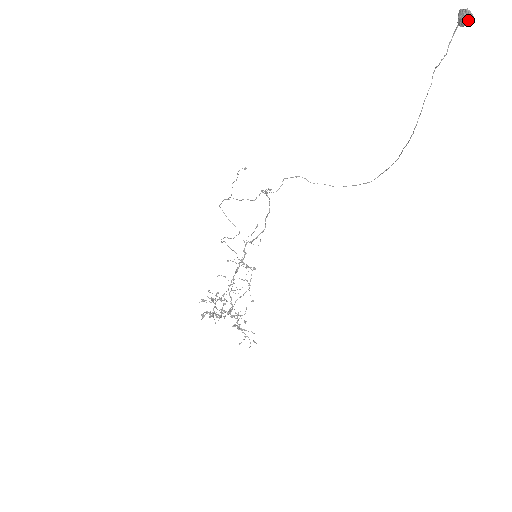
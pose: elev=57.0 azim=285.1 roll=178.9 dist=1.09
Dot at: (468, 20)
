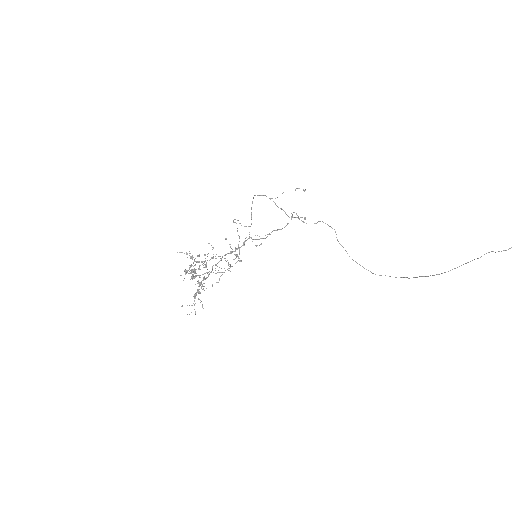
Dot at: out of frame
